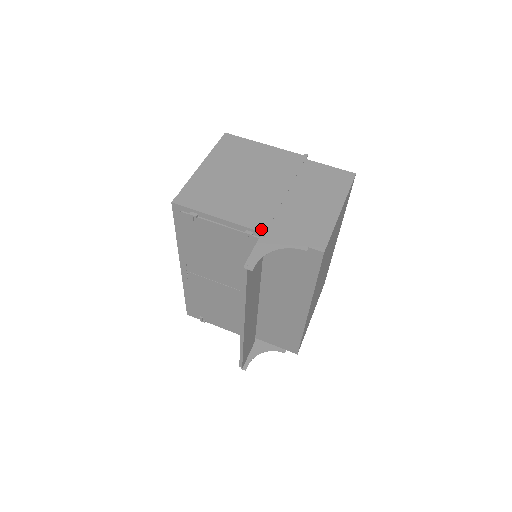
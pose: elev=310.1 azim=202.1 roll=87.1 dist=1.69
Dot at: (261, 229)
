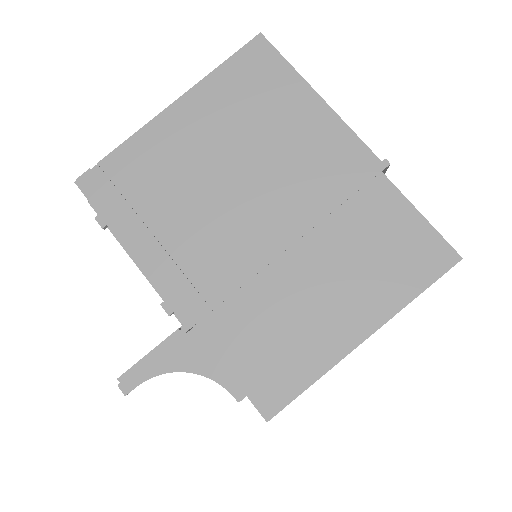
Dot at: (186, 317)
